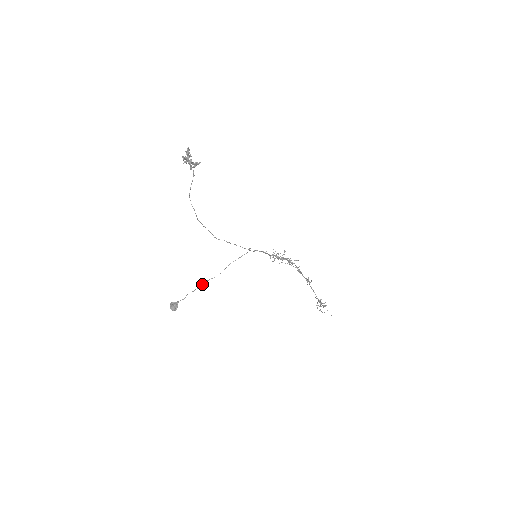
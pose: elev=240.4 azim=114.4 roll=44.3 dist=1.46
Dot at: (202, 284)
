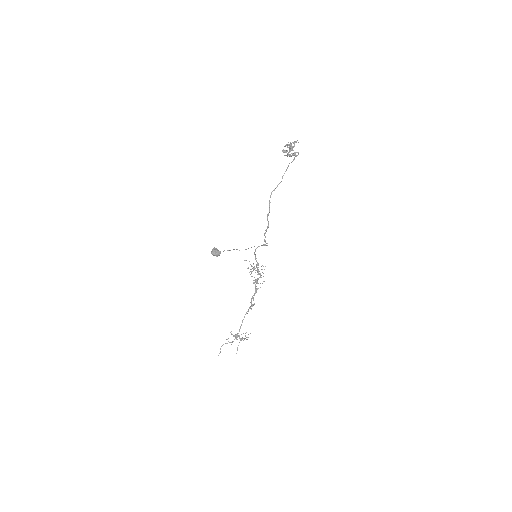
Dot at: (233, 249)
